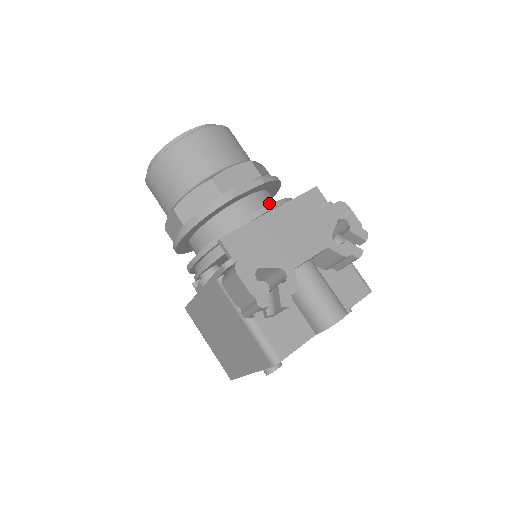
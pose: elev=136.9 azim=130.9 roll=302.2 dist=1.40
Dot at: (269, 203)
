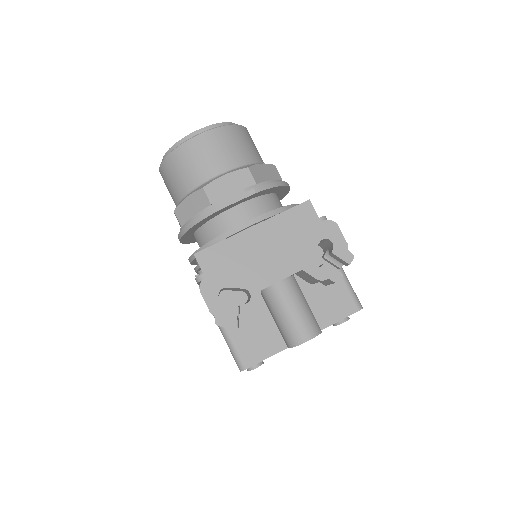
Dot at: (265, 210)
